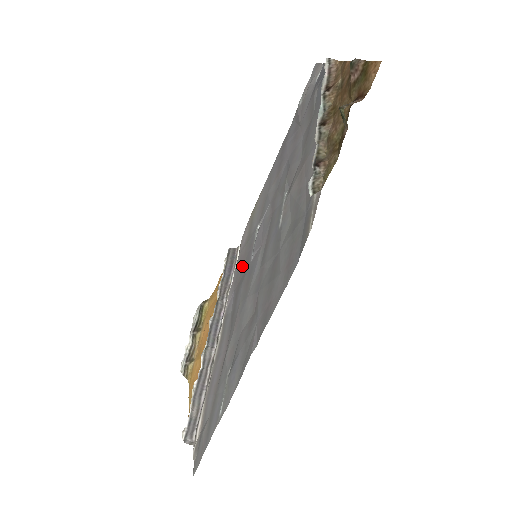
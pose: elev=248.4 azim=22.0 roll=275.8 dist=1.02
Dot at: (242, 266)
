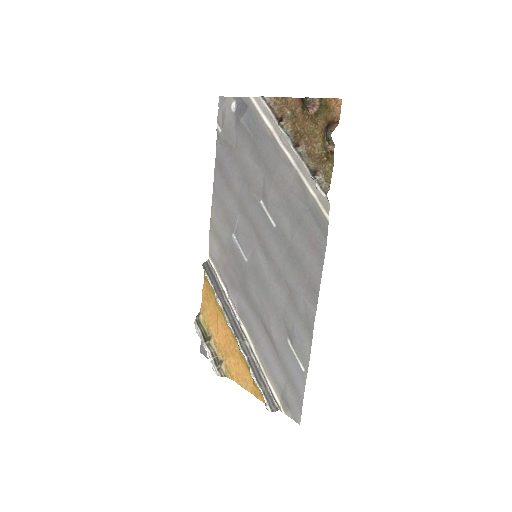
Dot at: (233, 270)
